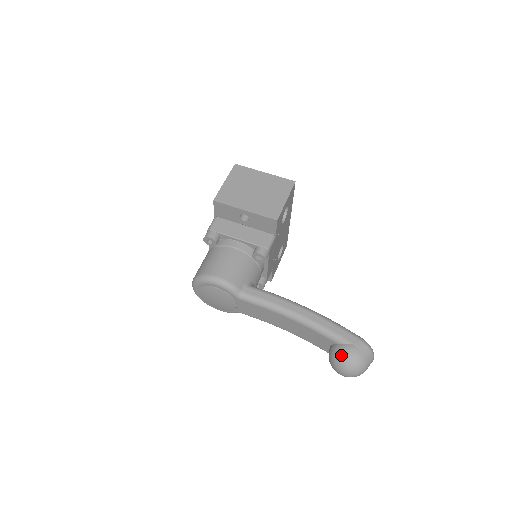
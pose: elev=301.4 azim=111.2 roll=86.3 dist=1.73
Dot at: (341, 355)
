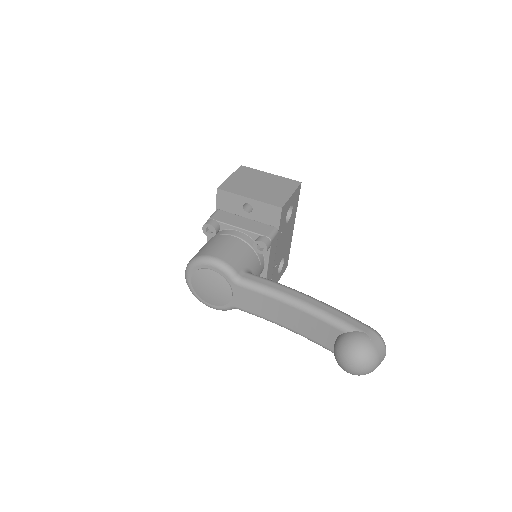
Dot at: (349, 342)
